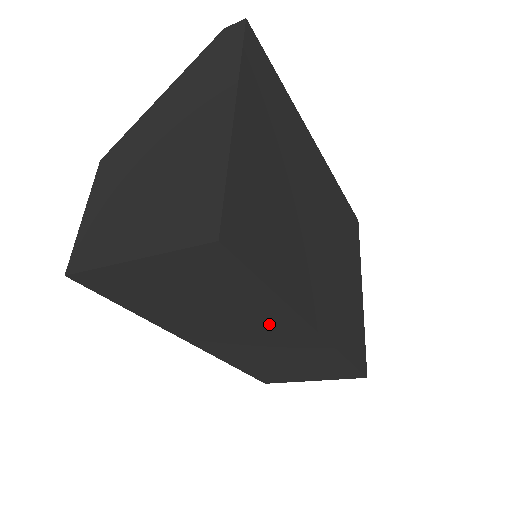
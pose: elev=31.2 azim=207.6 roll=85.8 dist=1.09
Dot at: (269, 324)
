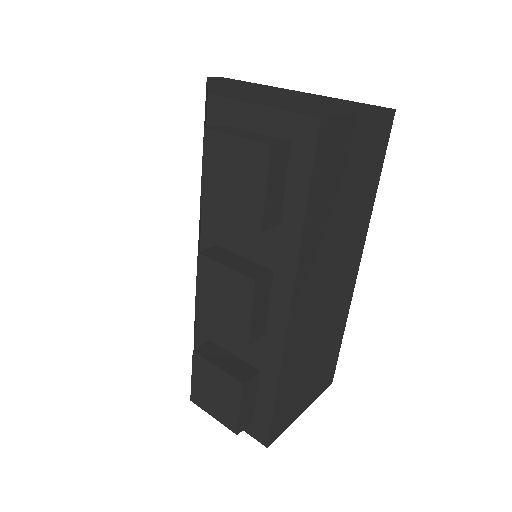
Dot at: (350, 252)
